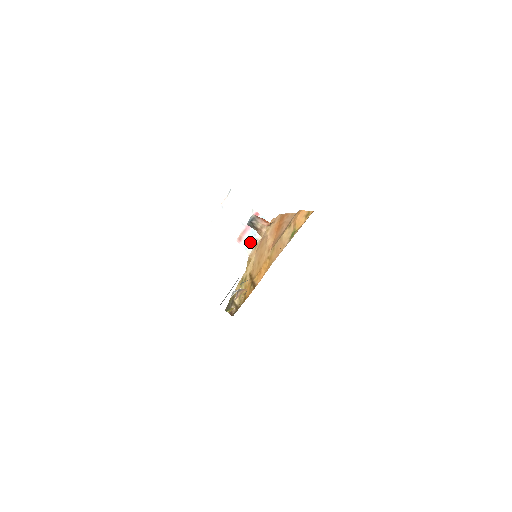
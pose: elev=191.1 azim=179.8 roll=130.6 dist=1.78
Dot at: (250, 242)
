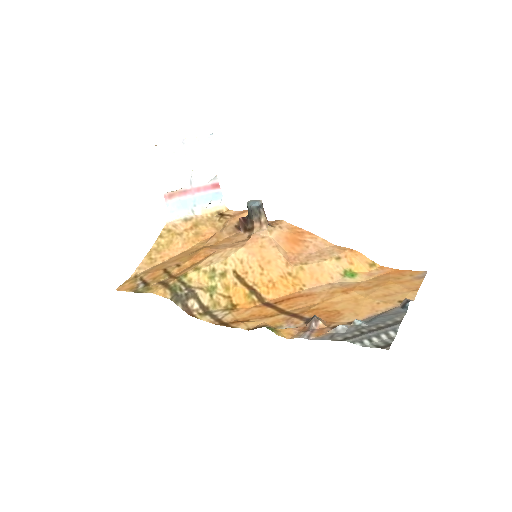
Dot at: (181, 209)
